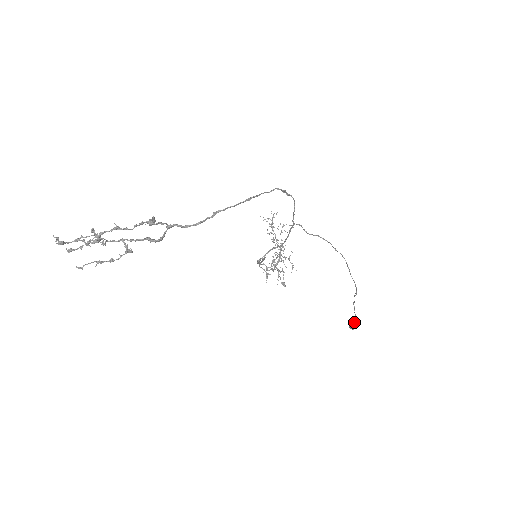
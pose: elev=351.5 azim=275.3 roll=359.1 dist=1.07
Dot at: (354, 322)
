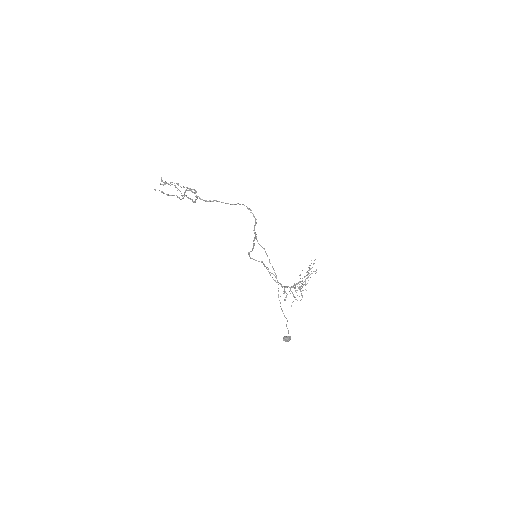
Dot at: (286, 336)
